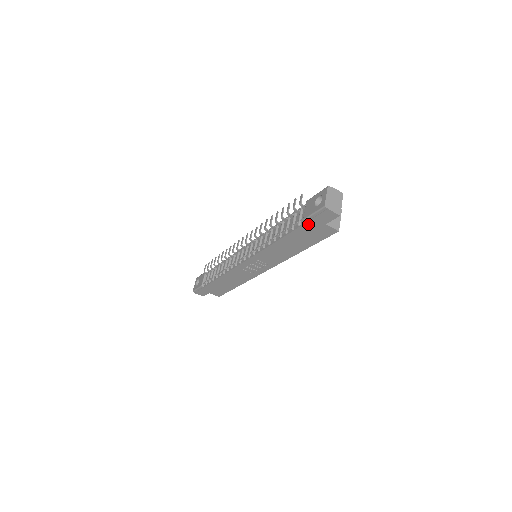
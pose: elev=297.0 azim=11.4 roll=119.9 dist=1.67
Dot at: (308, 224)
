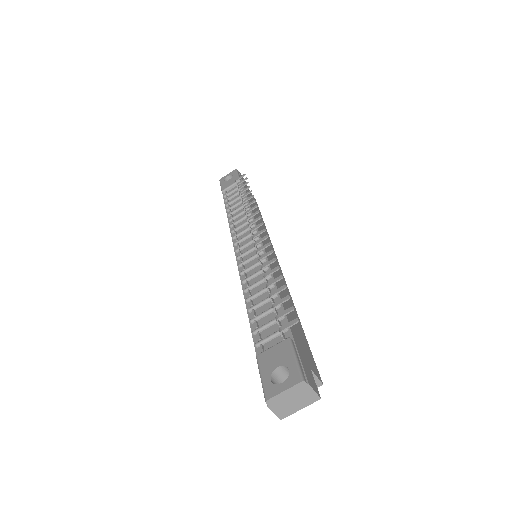
Dot at: occluded
